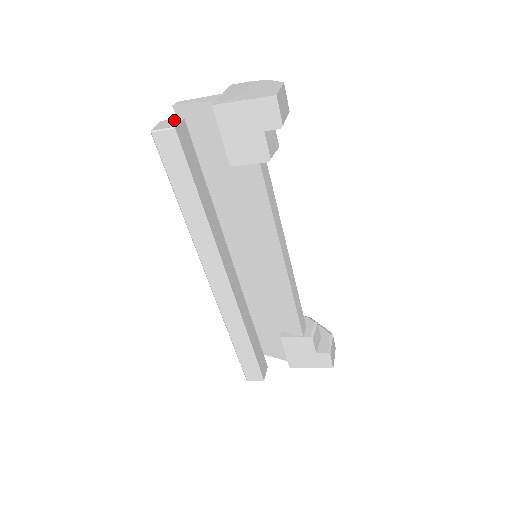
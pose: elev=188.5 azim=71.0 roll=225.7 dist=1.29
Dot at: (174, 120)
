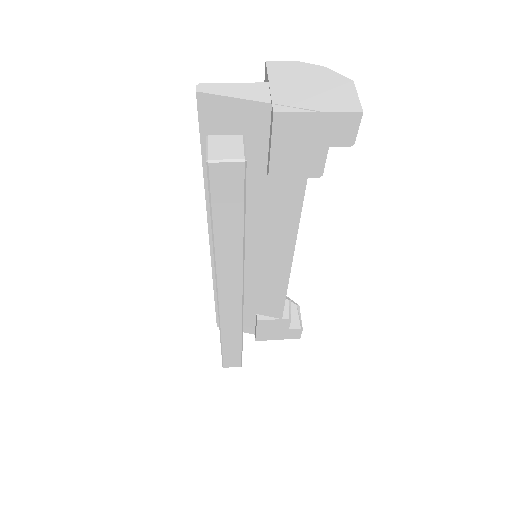
Dot at: (233, 140)
